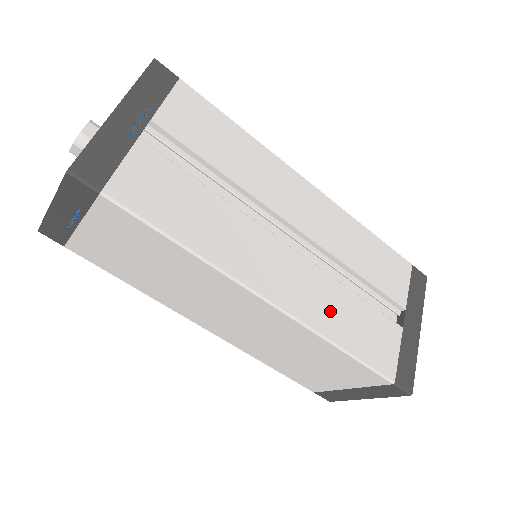
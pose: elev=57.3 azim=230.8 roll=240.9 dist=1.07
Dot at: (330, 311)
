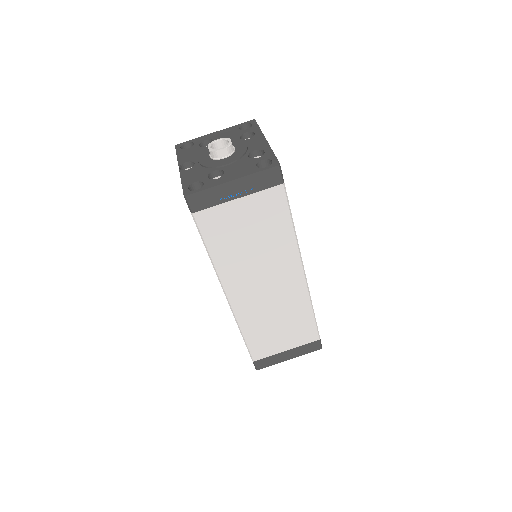
Dot at: occluded
